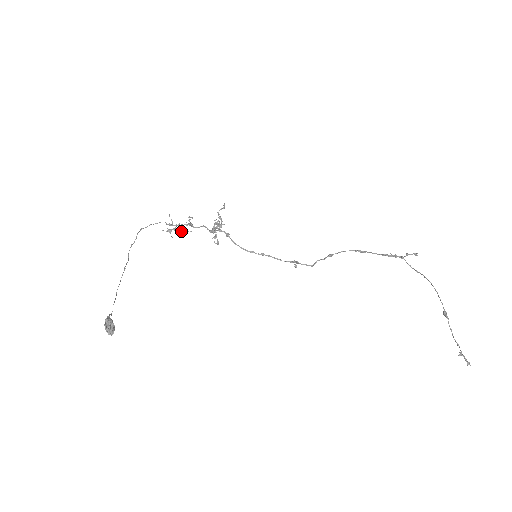
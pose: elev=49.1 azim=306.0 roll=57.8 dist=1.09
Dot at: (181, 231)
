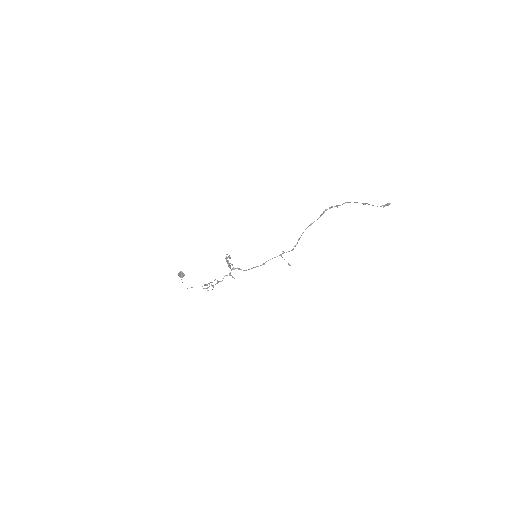
Dot at: occluded
